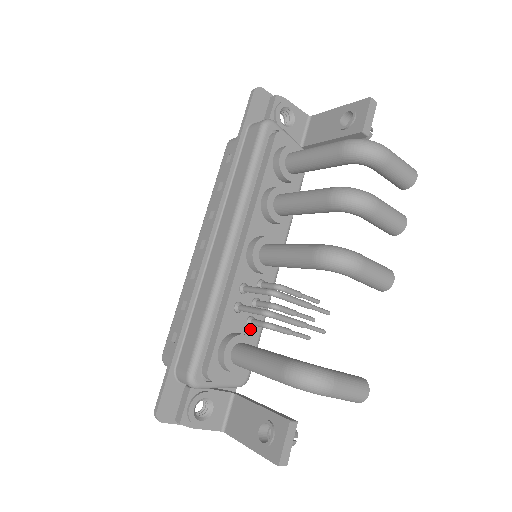
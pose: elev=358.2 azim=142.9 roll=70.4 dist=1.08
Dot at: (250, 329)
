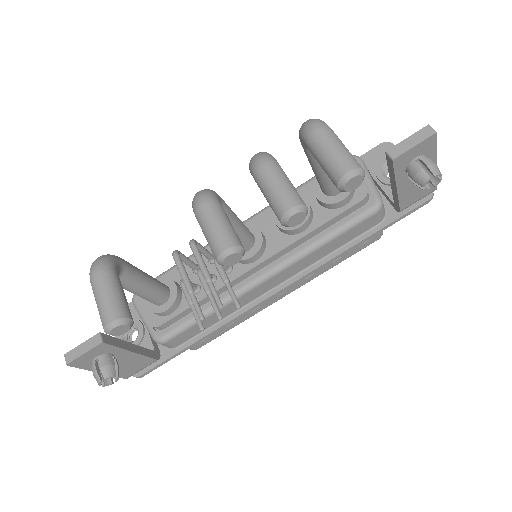
Dot at: occluded
